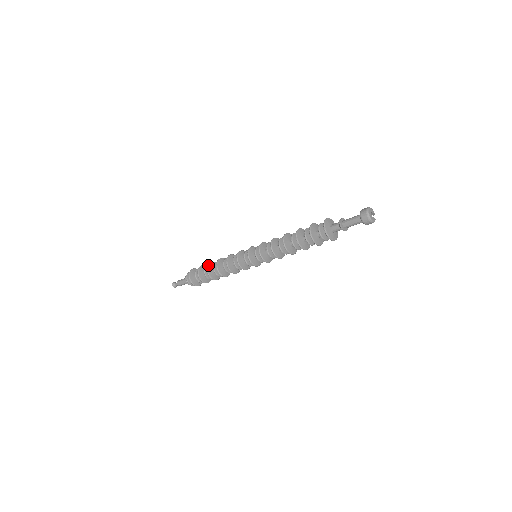
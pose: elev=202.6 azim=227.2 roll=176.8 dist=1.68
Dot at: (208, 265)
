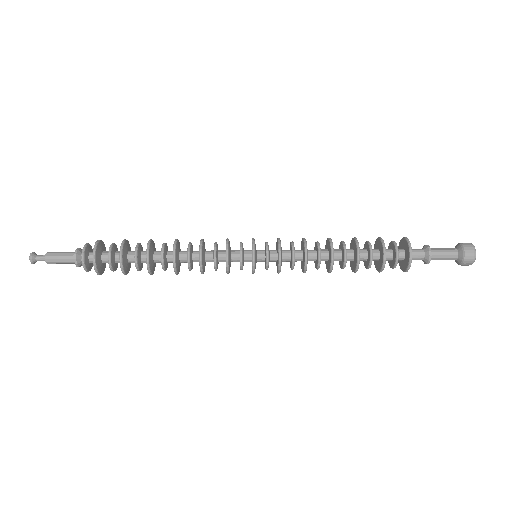
Dot at: (149, 261)
